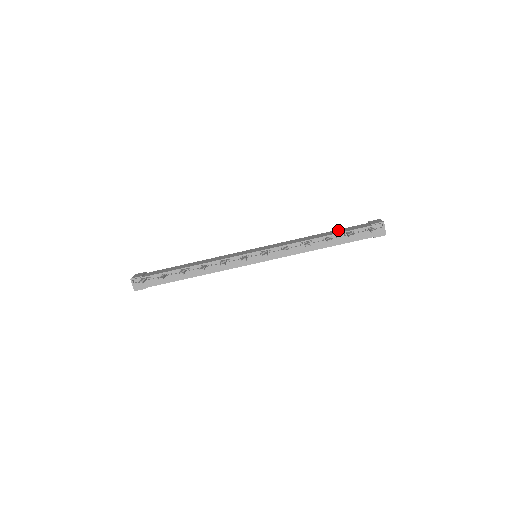
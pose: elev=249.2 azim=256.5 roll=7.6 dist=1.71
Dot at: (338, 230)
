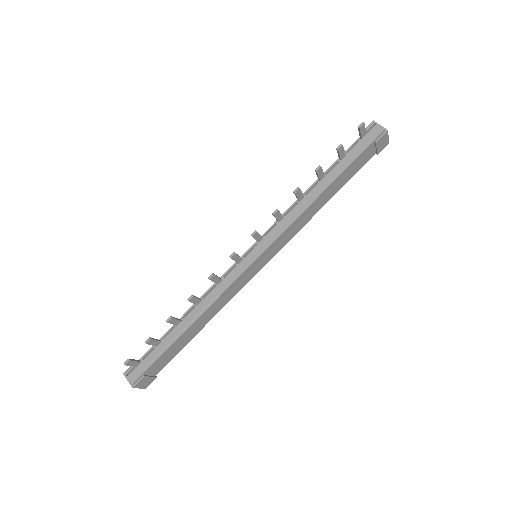
Dot at: occluded
